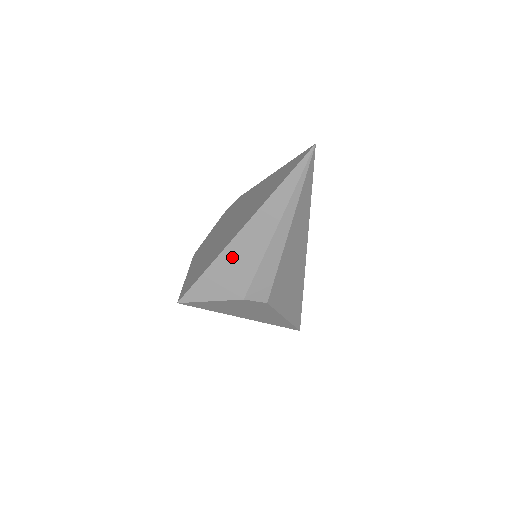
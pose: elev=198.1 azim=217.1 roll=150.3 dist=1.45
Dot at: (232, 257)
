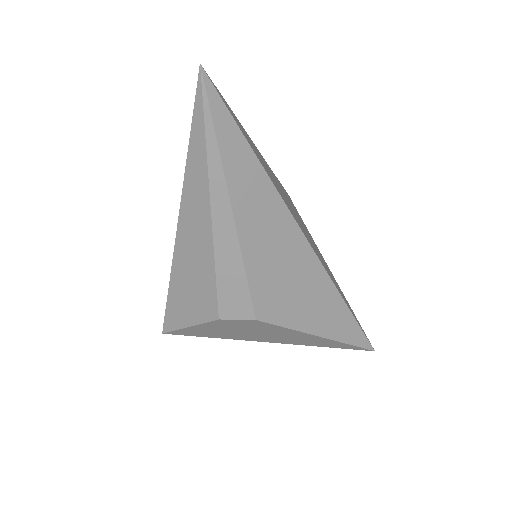
Dot at: (185, 263)
